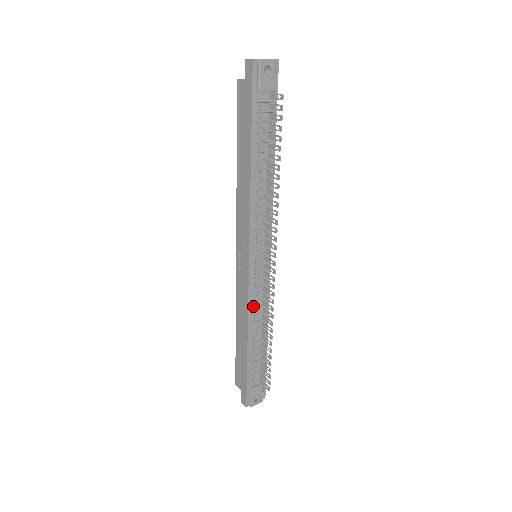
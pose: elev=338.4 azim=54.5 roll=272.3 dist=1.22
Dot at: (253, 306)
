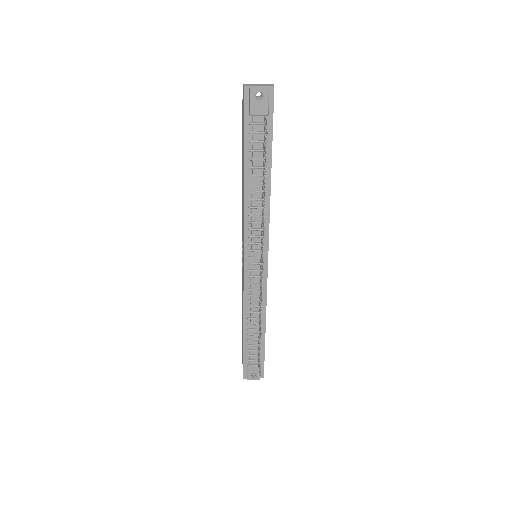
Dot at: (249, 298)
